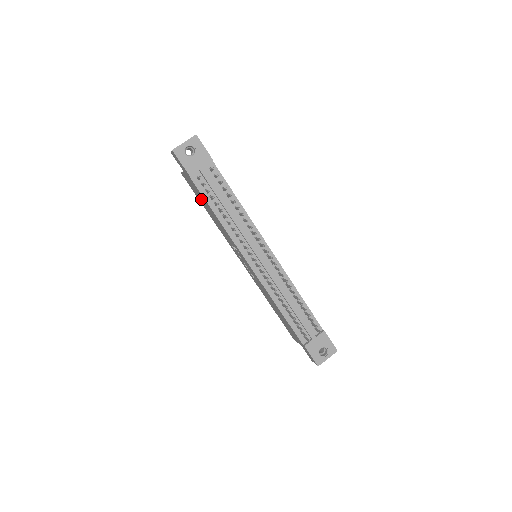
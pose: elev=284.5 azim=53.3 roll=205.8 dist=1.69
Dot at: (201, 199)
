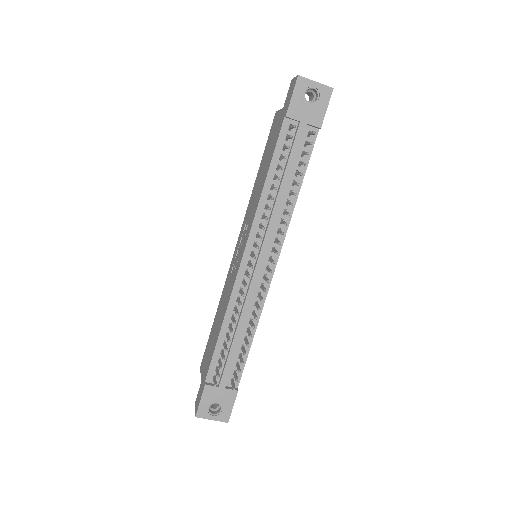
Dot at: (268, 151)
